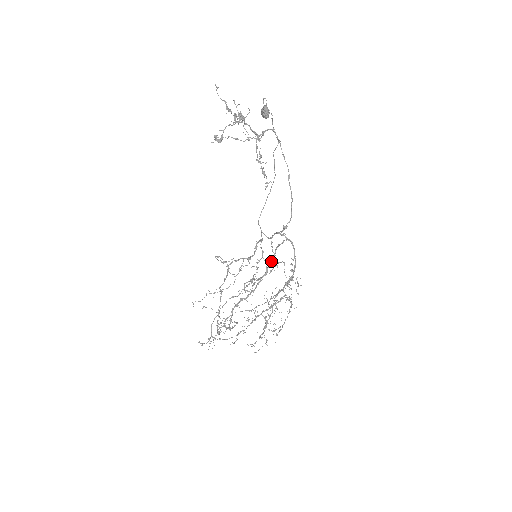
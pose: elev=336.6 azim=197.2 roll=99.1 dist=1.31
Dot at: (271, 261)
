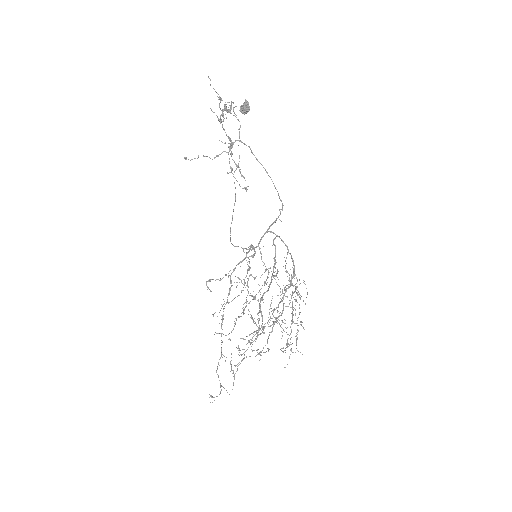
Dot at: (275, 251)
